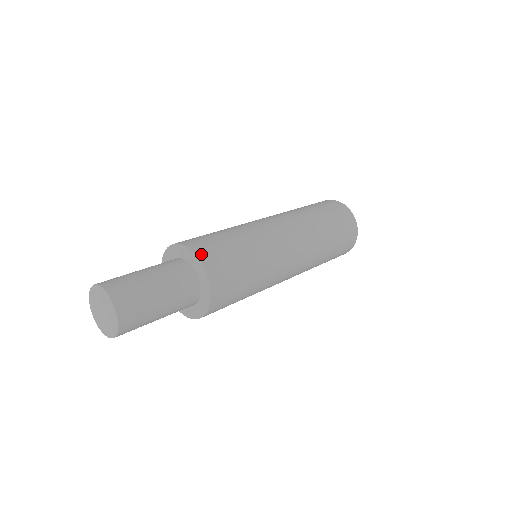
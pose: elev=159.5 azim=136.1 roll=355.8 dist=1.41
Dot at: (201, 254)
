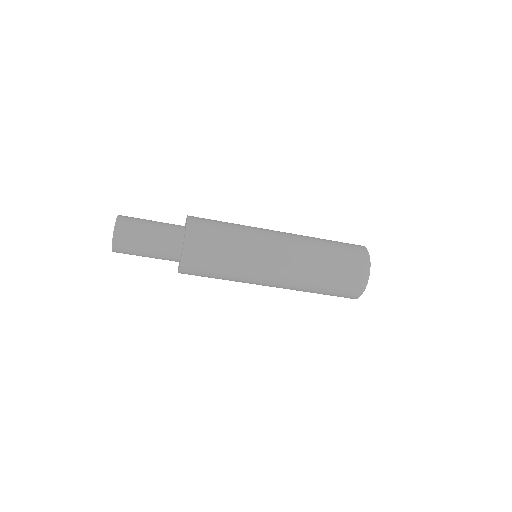
Dot at: (191, 219)
